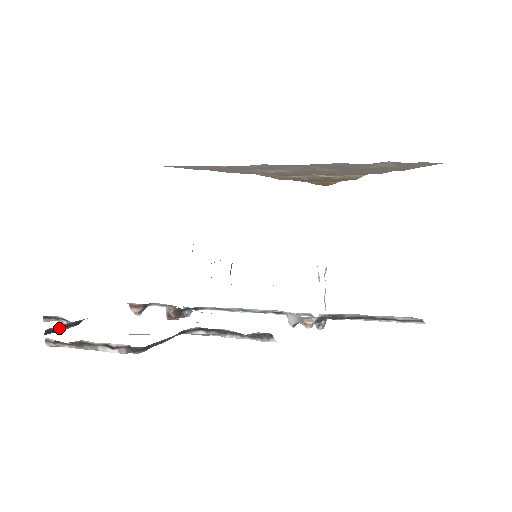
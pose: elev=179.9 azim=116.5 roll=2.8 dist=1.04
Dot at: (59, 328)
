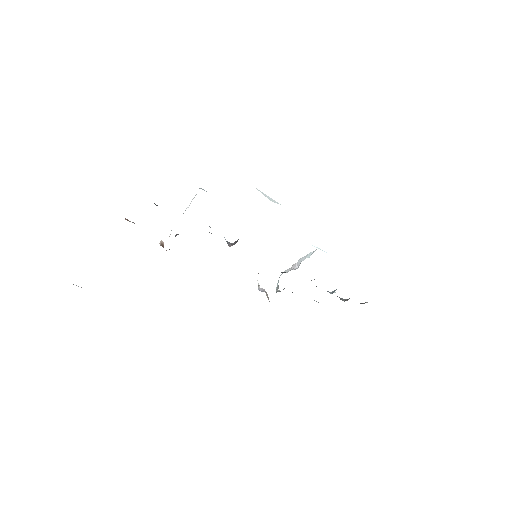
Dot at: occluded
